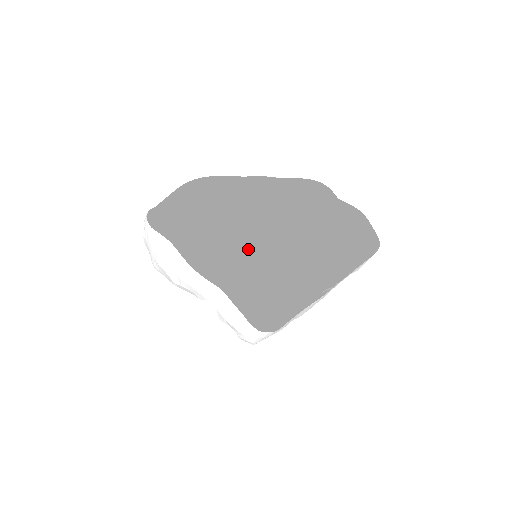
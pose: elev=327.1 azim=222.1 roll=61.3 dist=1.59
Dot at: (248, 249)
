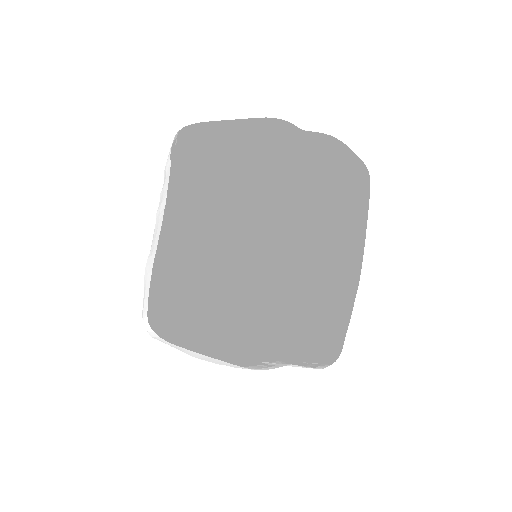
Dot at: (229, 237)
